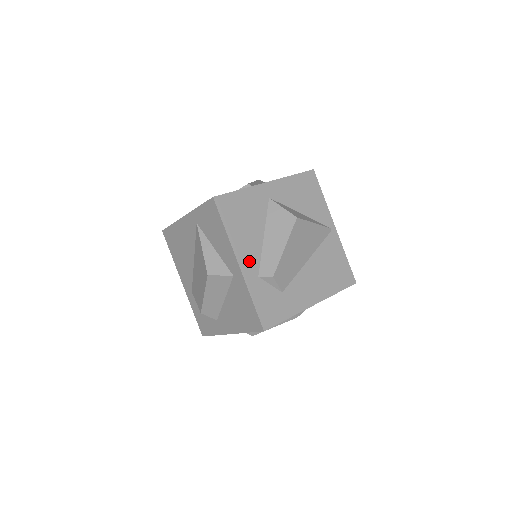
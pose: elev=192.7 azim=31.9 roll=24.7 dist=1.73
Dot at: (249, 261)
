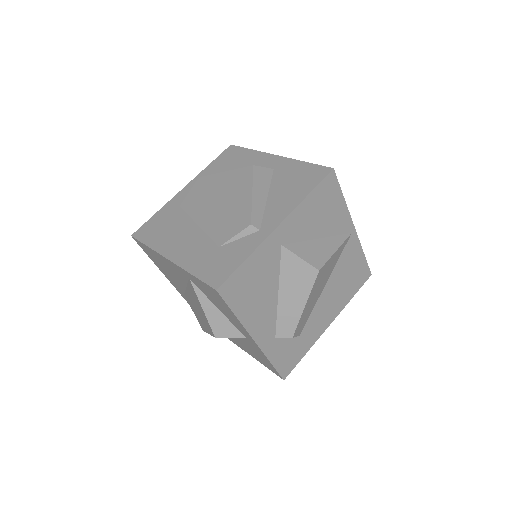
Dot at: (265, 330)
